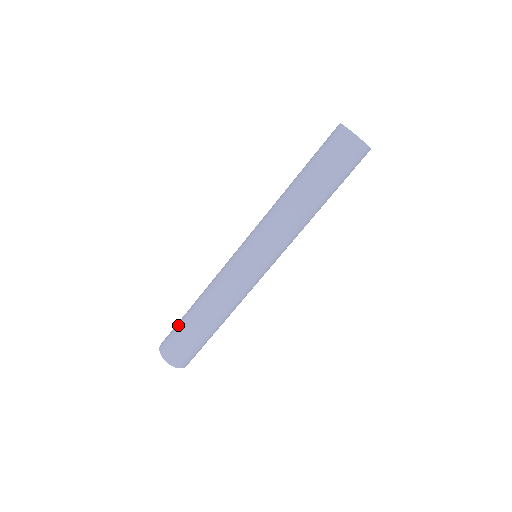
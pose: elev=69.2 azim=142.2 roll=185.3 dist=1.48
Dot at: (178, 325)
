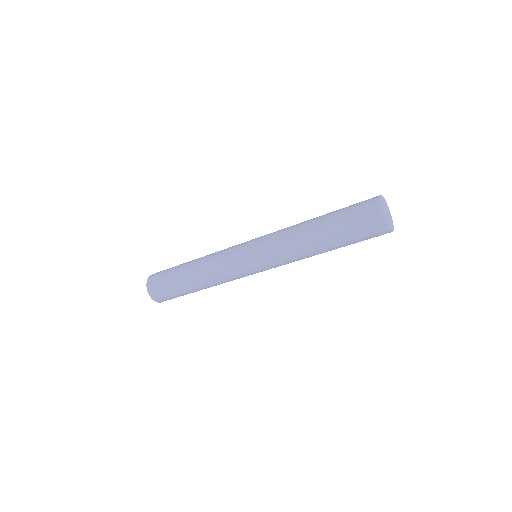
Dot at: (169, 282)
